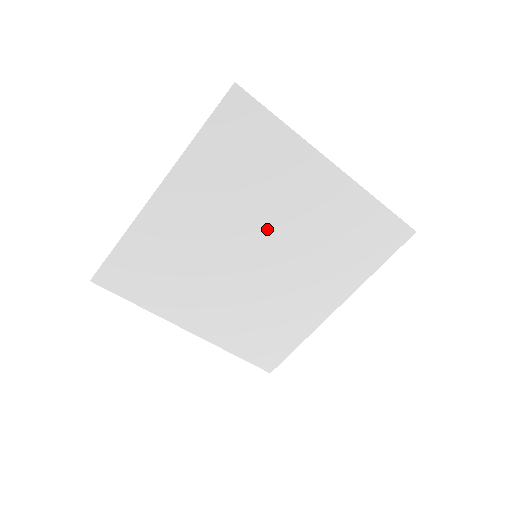
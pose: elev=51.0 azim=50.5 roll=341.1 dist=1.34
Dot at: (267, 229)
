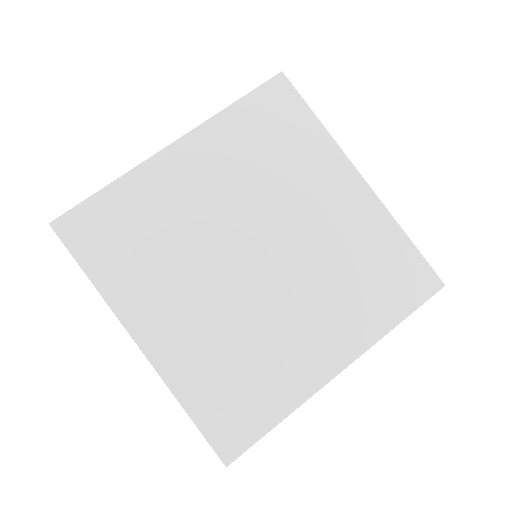
Dot at: (277, 225)
